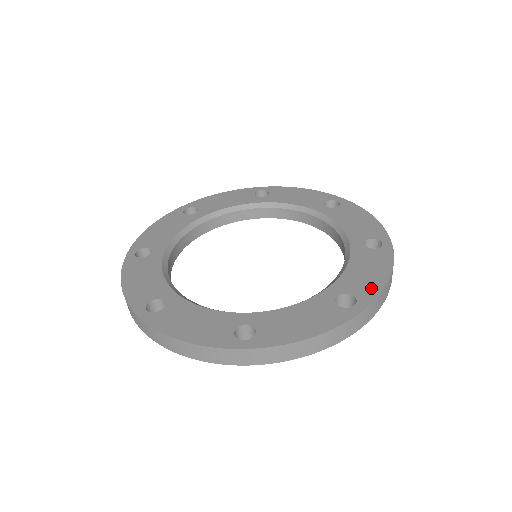
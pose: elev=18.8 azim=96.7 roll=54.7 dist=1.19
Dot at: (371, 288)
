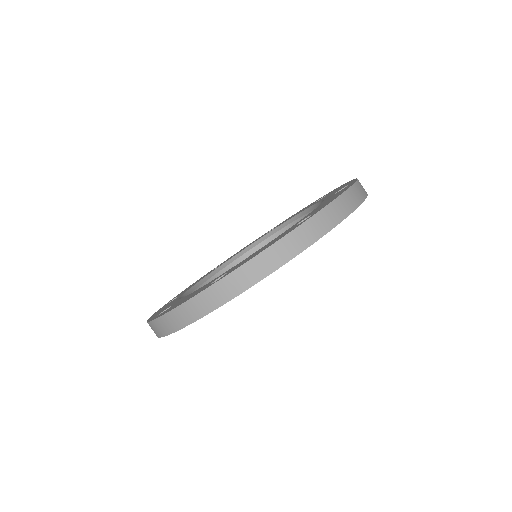
Dot at: occluded
